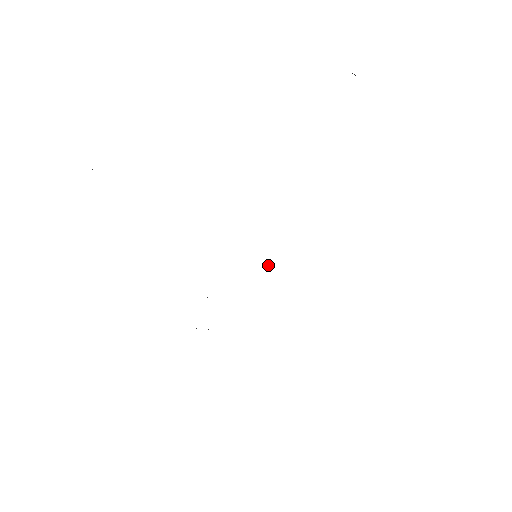
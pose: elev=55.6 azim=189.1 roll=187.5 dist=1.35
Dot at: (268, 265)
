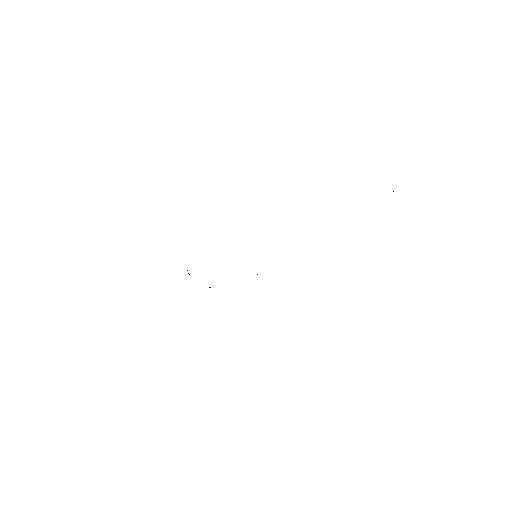
Dot at: occluded
